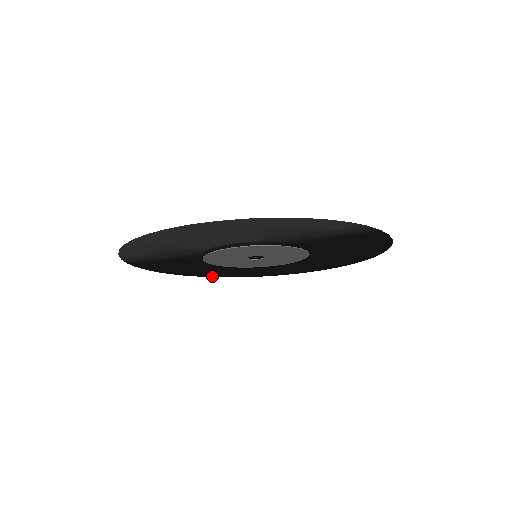
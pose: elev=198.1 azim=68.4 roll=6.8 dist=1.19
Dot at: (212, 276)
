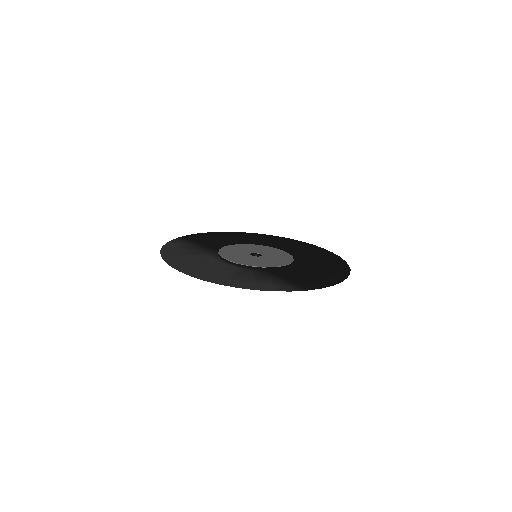
Dot at: (252, 234)
